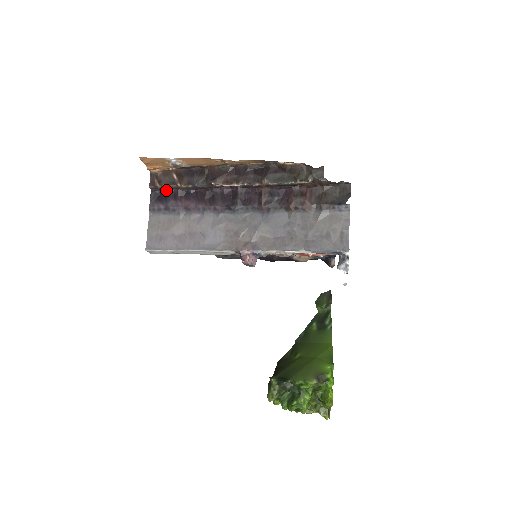
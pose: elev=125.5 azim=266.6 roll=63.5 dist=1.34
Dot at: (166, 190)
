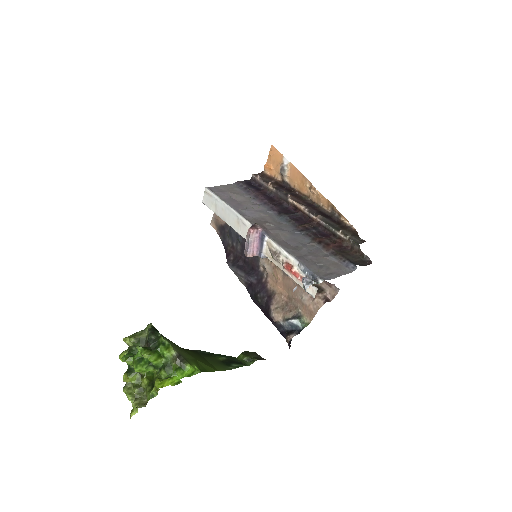
Dot at: (258, 185)
